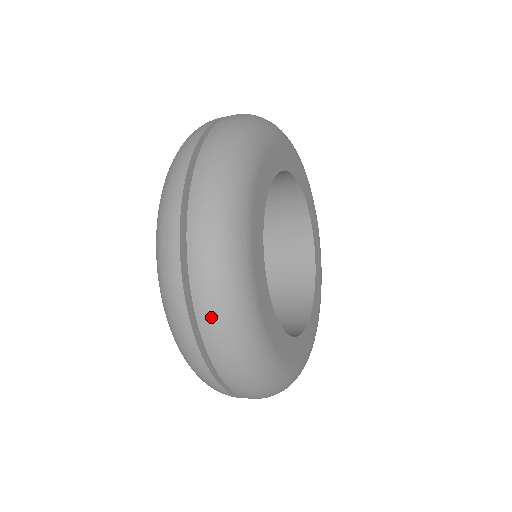
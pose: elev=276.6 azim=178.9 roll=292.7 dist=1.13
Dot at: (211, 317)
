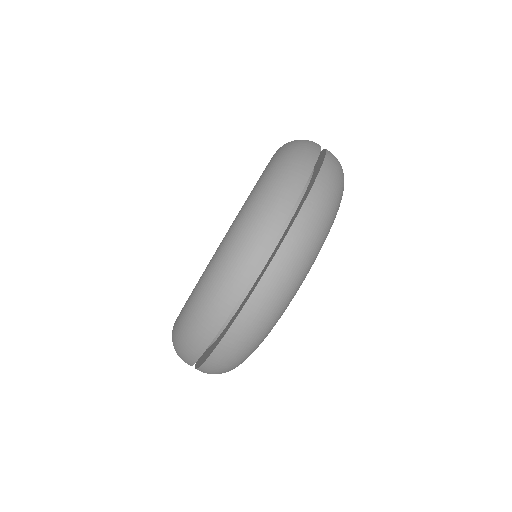
Dot at: (249, 324)
